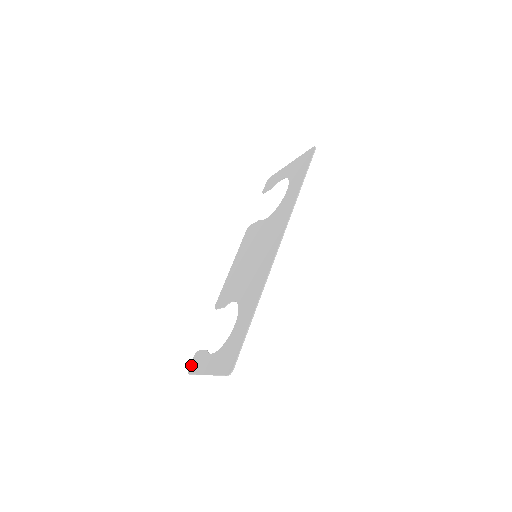
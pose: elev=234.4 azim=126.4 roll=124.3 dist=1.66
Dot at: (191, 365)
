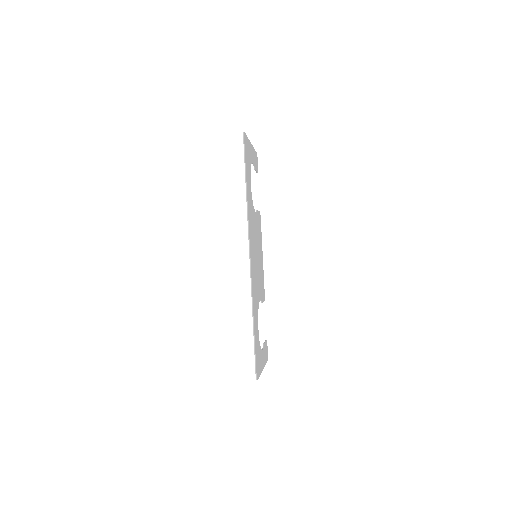
Dot at: occluded
